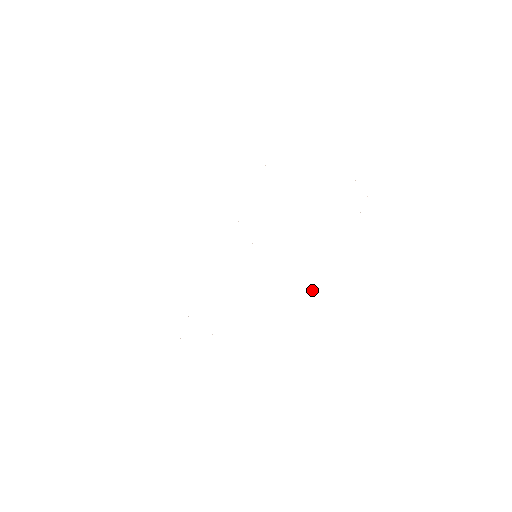
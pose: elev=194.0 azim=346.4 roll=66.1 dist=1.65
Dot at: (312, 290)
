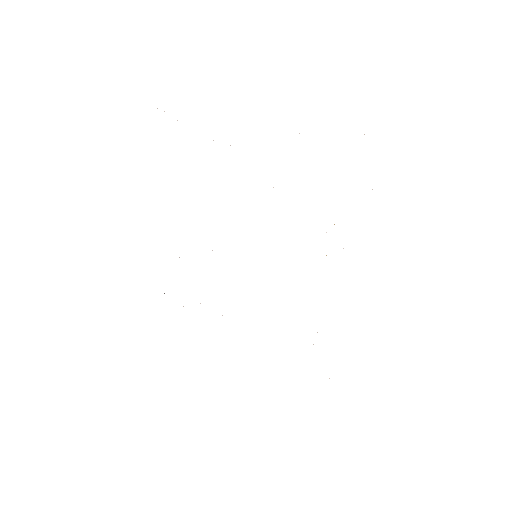
Dot at: occluded
